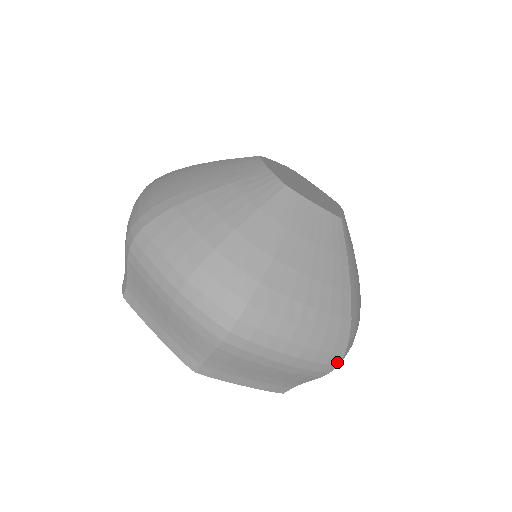
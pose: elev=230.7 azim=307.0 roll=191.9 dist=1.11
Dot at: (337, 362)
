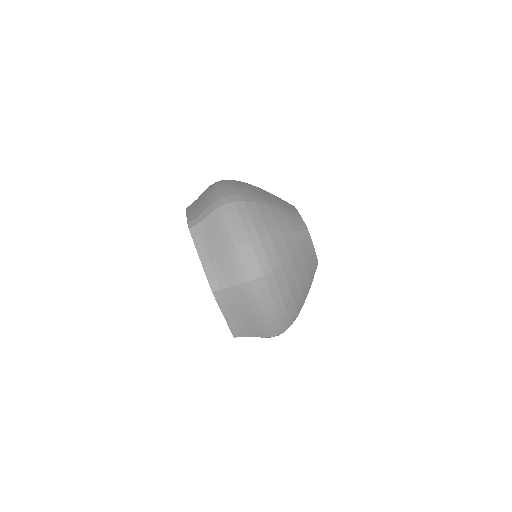
Dot at: (279, 333)
